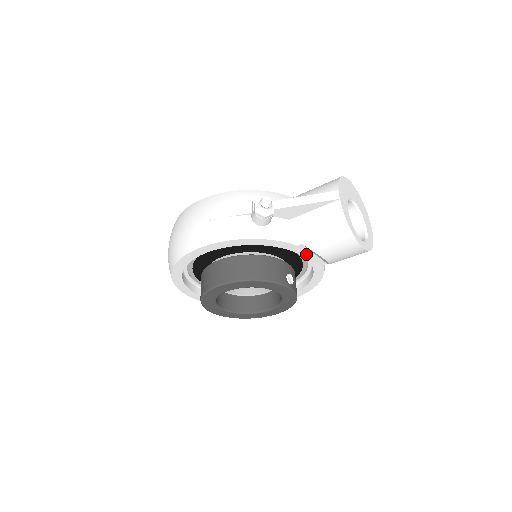
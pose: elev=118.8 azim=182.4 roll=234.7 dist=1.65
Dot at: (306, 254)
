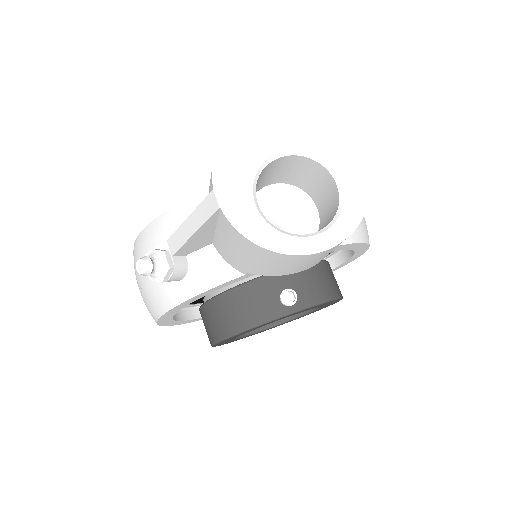
Dot at: occluded
